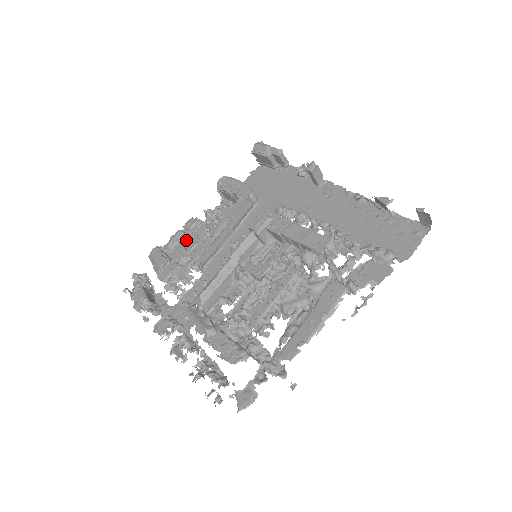
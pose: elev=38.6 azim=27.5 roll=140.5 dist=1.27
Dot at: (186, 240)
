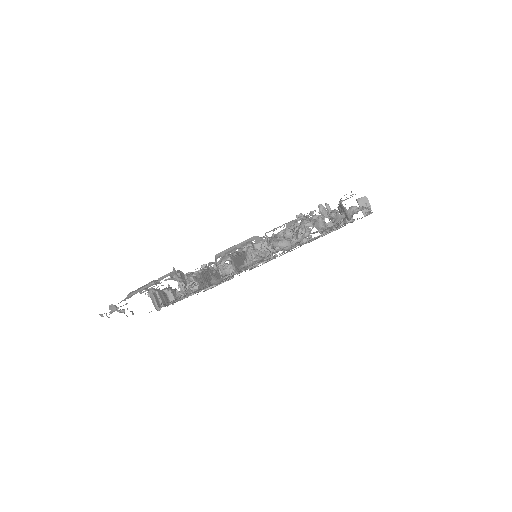
Dot at: (163, 296)
